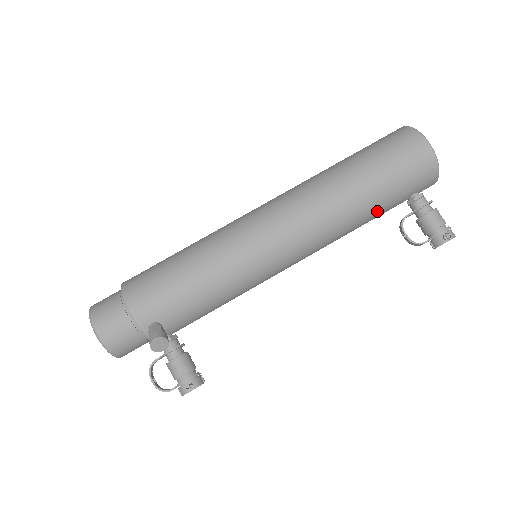
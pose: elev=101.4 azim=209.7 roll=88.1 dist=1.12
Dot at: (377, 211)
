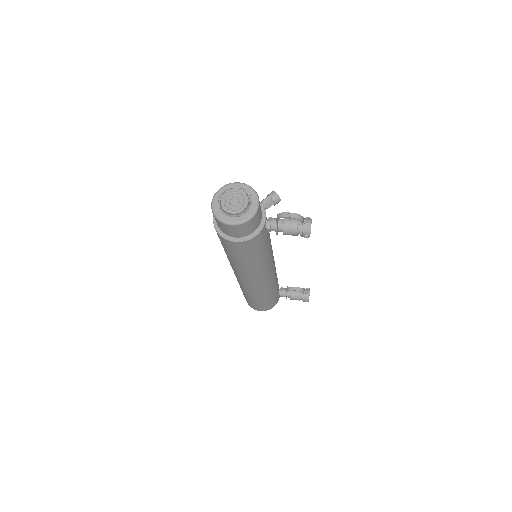
Dot at: occluded
